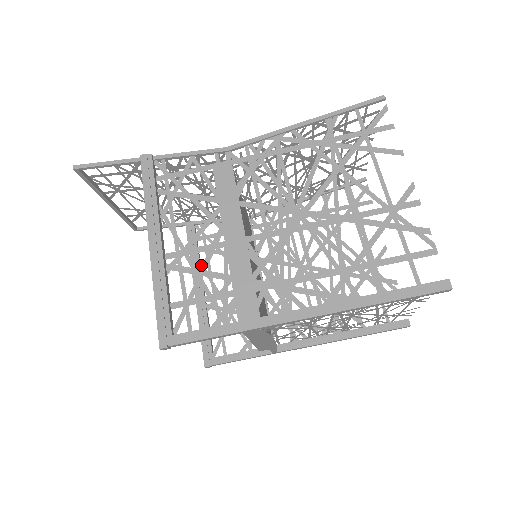
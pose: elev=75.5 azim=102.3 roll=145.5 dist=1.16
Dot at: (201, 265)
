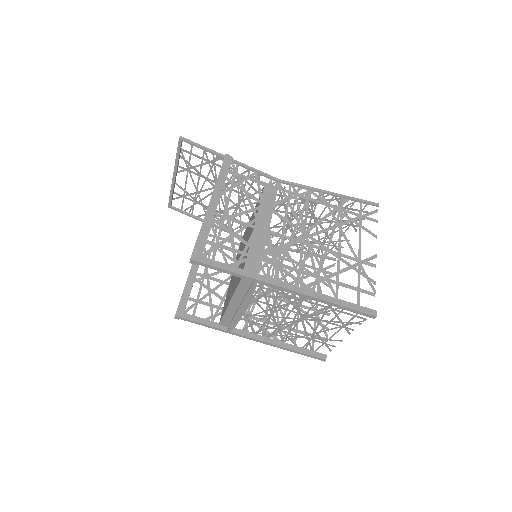
Dot at: (204, 252)
